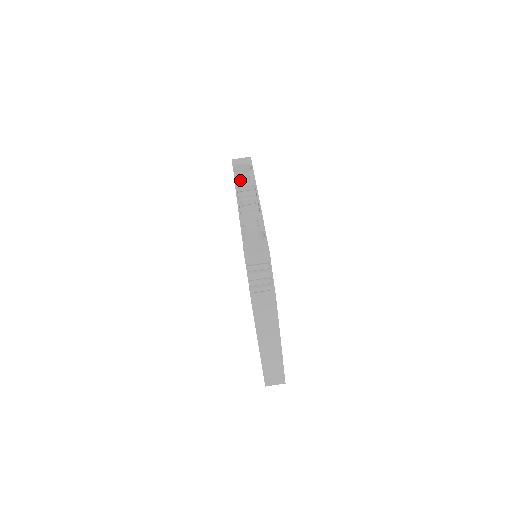
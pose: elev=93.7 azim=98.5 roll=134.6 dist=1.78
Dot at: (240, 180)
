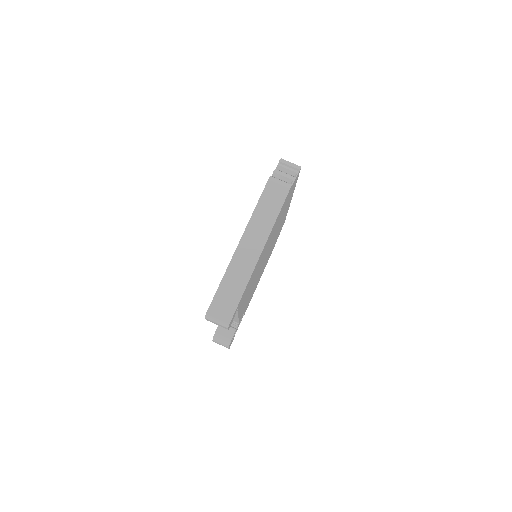
Dot at: occluded
